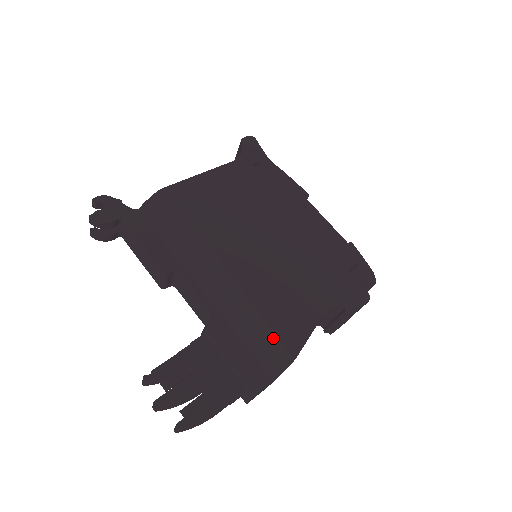
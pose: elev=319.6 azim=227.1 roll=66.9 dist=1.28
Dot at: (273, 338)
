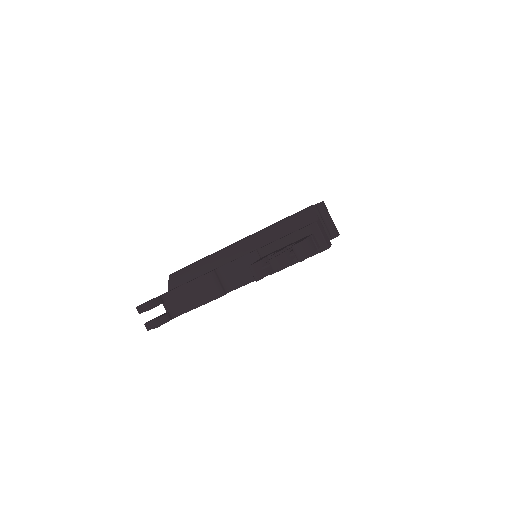
Dot at: (293, 217)
